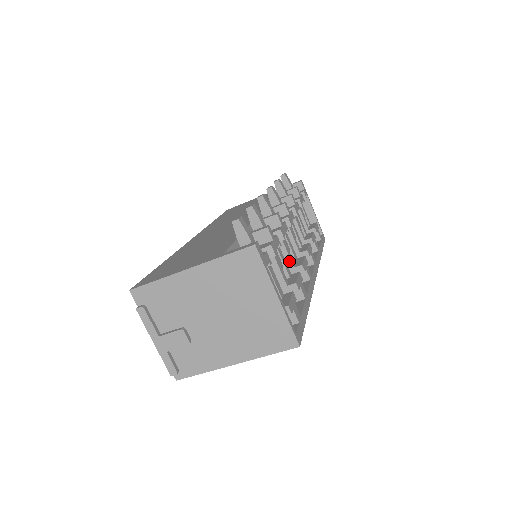
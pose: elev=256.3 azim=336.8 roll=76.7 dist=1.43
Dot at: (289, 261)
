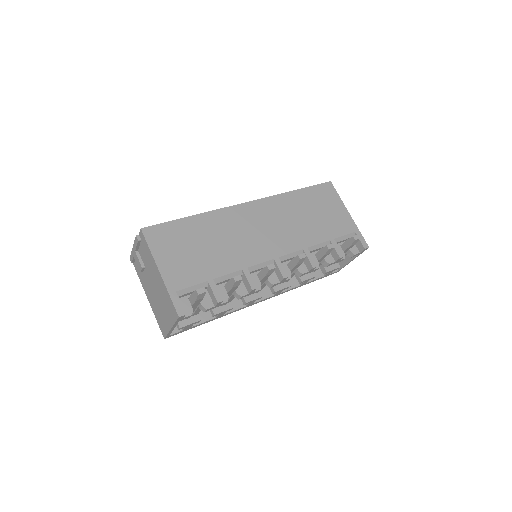
Dot at: occluded
